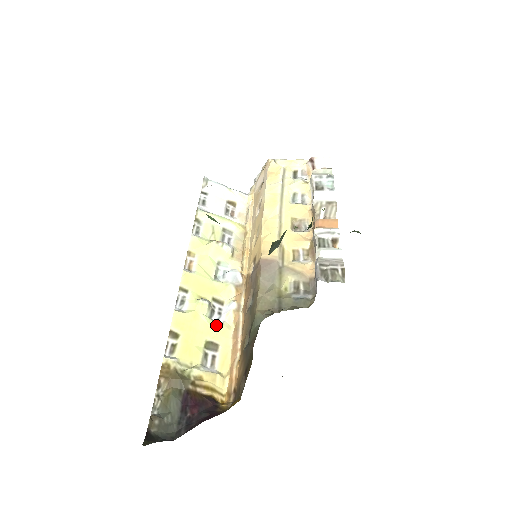
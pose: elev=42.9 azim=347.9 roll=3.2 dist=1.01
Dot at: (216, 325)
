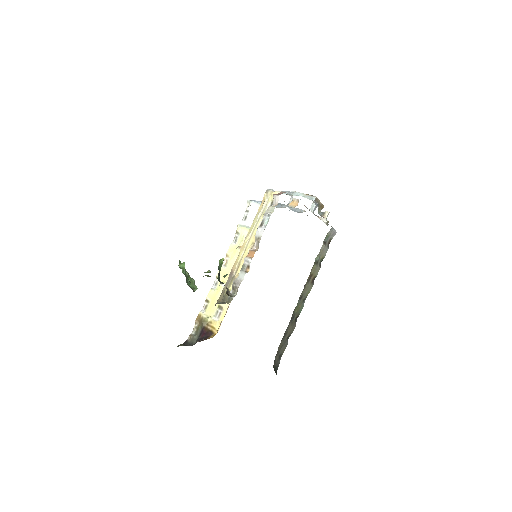
Dot at: occluded
